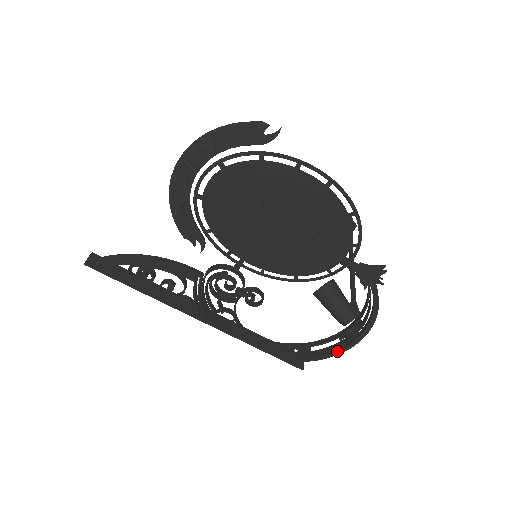
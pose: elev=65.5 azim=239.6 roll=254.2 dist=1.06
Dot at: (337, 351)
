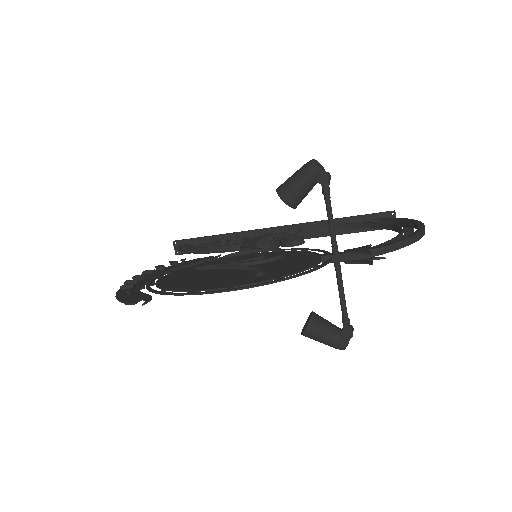
Dot at: occluded
